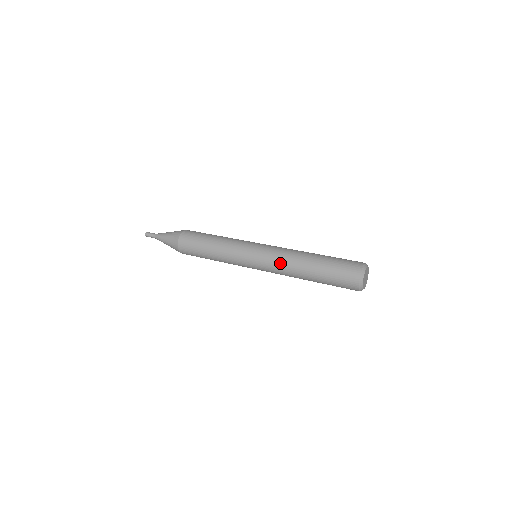
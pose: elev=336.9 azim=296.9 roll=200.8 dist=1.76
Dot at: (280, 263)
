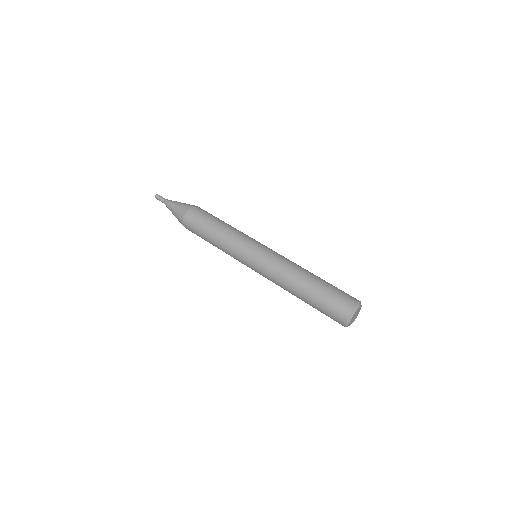
Dot at: (276, 284)
